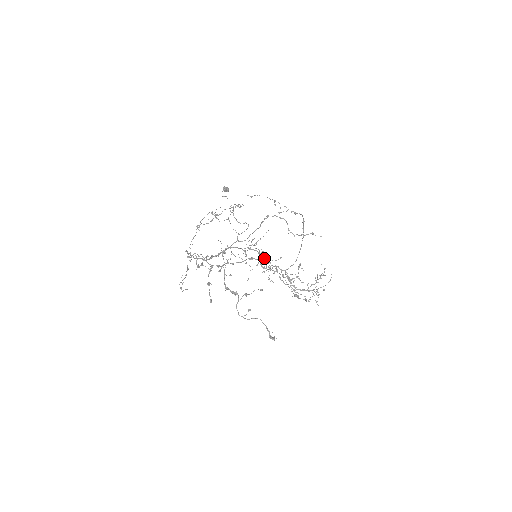
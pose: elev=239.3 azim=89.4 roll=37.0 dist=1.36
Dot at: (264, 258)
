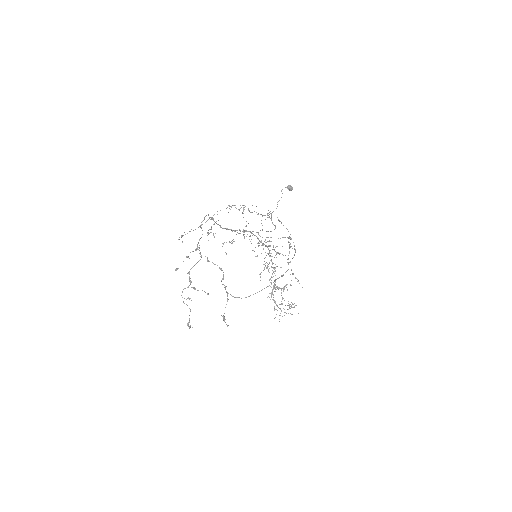
Dot at: occluded
